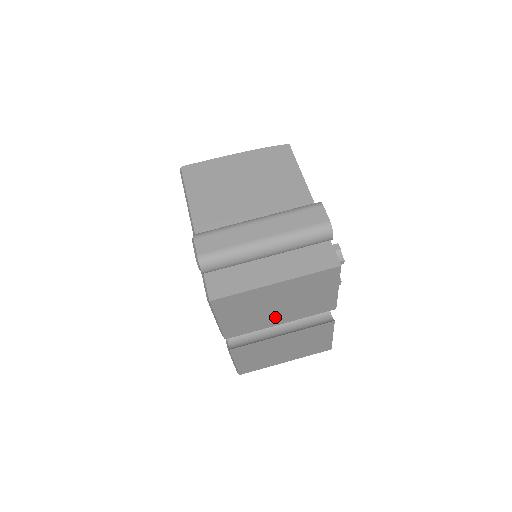
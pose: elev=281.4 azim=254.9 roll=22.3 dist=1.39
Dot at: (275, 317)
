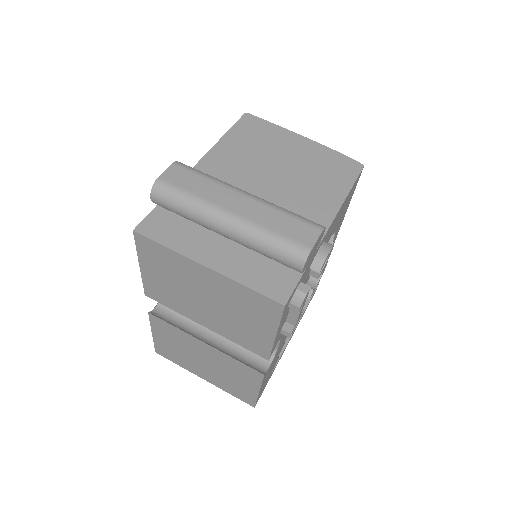
Dot at: (200, 312)
